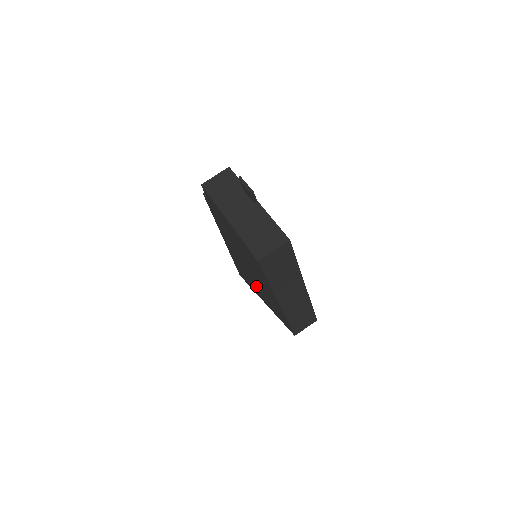
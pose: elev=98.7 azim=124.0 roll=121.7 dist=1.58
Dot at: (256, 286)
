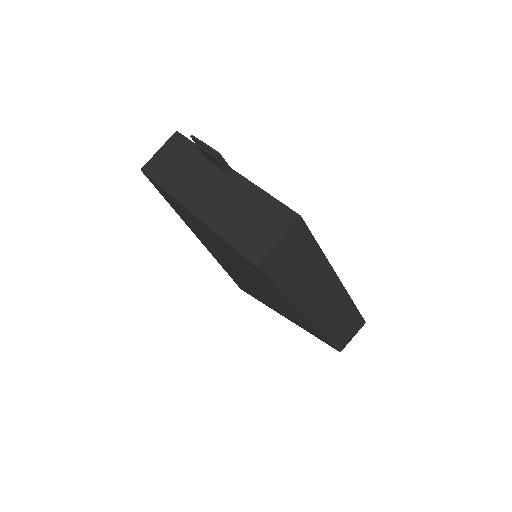
Dot at: (267, 300)
